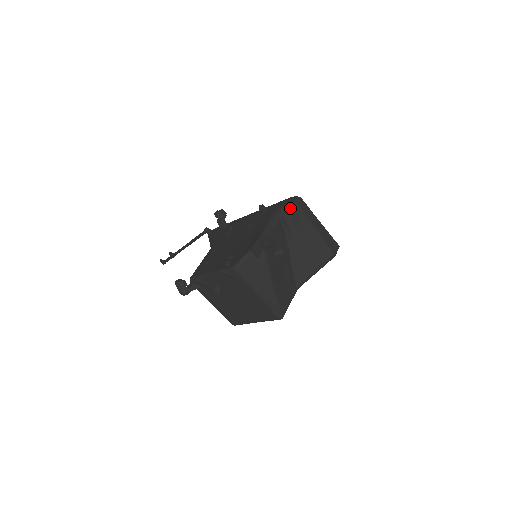
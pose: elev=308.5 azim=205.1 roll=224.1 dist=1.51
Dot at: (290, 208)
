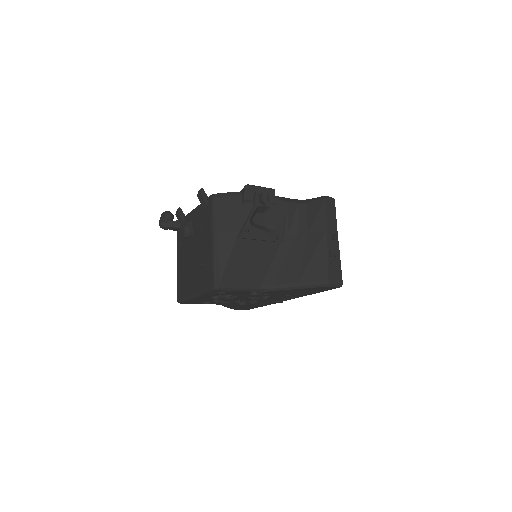
Dot at: (316, 200)
